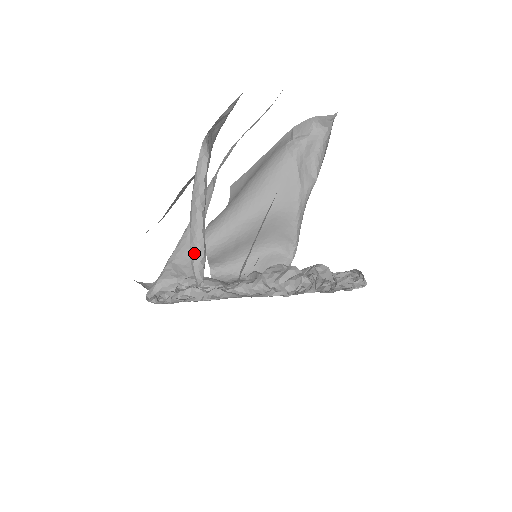
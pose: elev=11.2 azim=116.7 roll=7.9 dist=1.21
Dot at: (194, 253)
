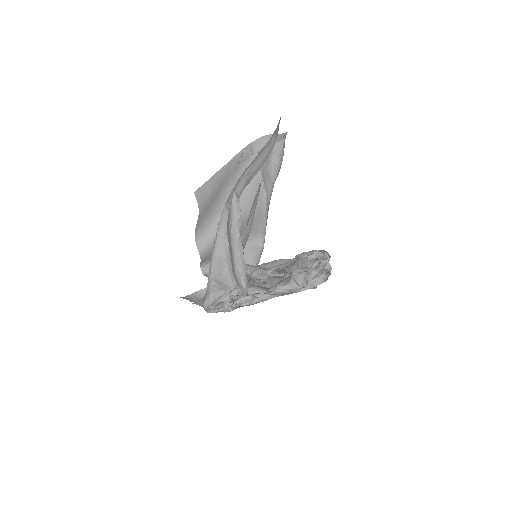
Dot at: (240, 271)
